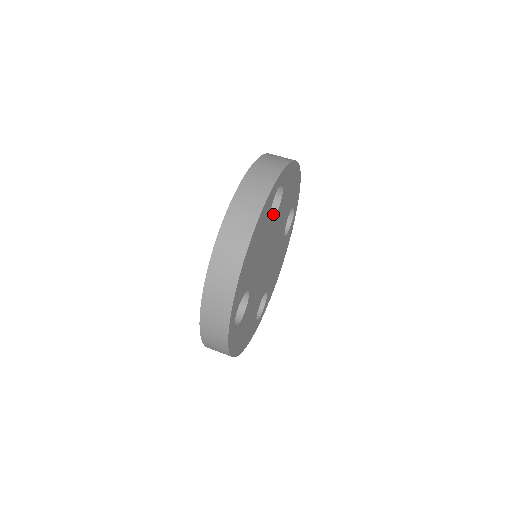
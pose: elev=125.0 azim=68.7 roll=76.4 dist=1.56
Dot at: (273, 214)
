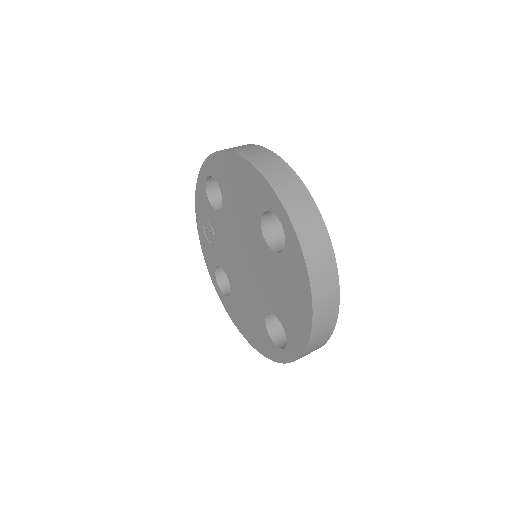
Dot at: occluded
